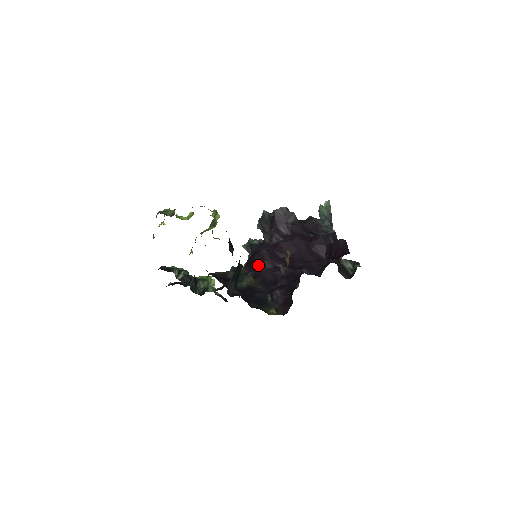
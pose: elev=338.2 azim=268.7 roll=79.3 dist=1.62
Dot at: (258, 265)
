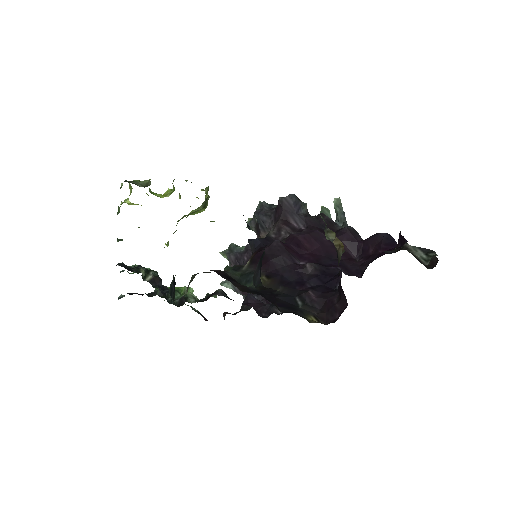
Dot at: (271, 261)
